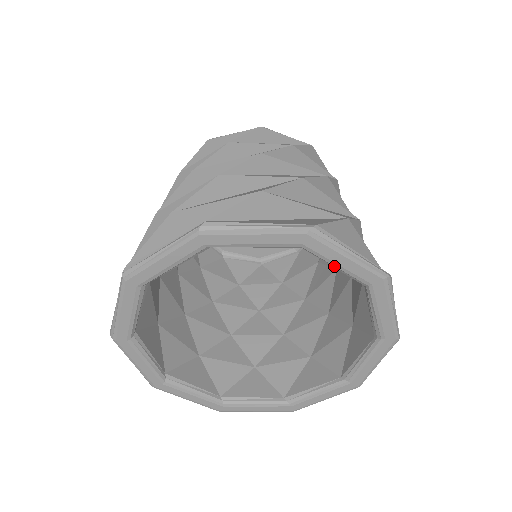
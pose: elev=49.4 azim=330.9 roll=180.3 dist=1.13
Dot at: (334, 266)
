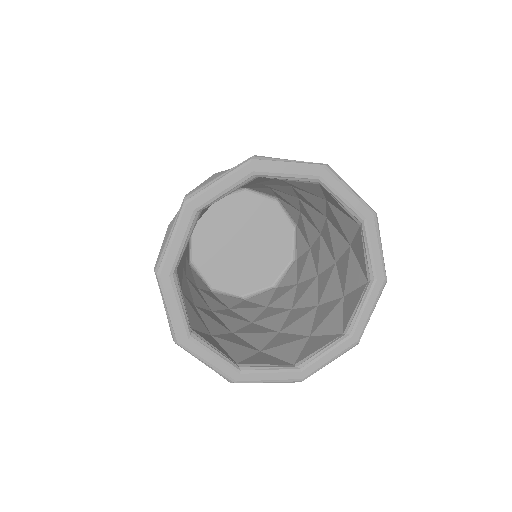
Dot at: (368, 249)
